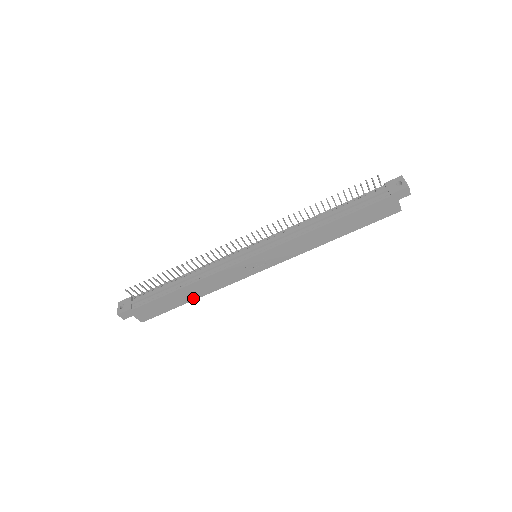
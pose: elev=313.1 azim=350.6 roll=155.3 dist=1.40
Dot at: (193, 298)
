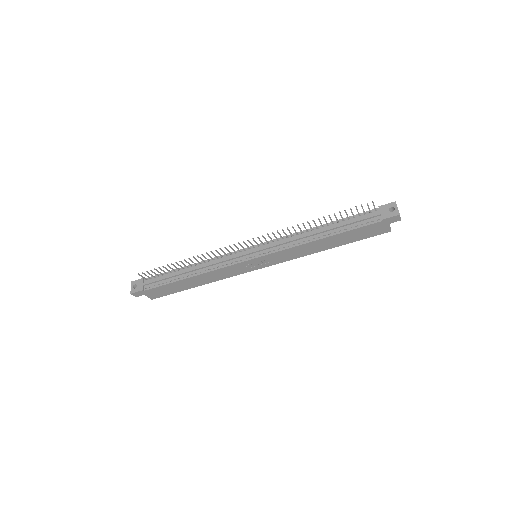
Dot at: (198, 285)
